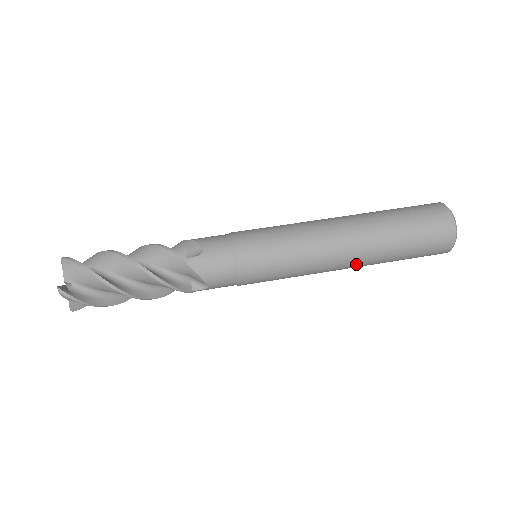
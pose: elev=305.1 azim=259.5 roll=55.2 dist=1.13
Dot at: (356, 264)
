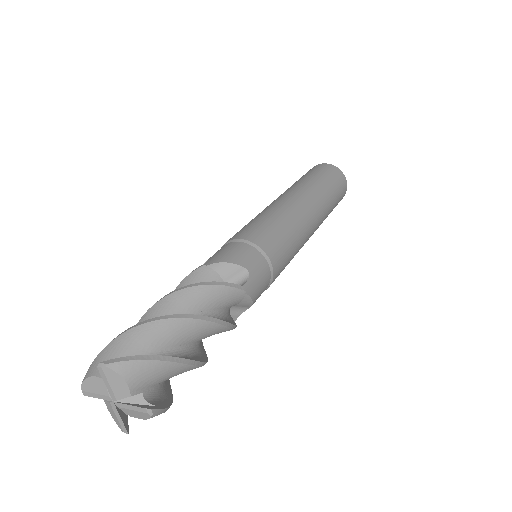
Dot at: (313, 202)
